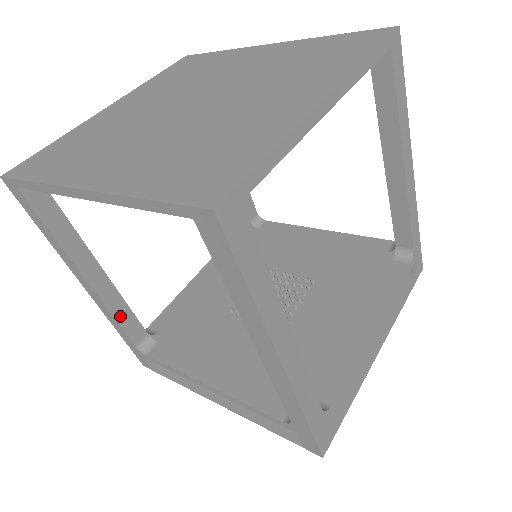
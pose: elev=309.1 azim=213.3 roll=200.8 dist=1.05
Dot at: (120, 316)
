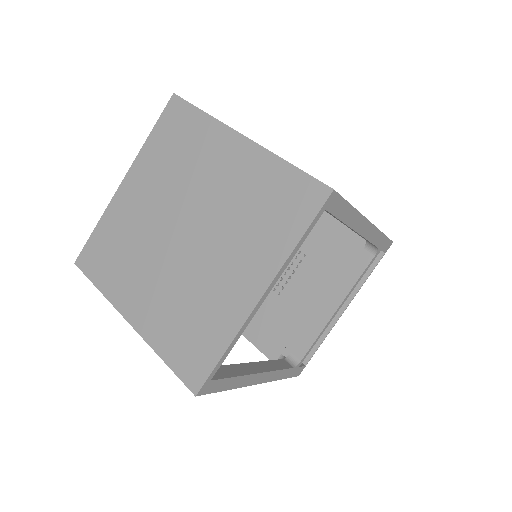
Dot at: occluded
